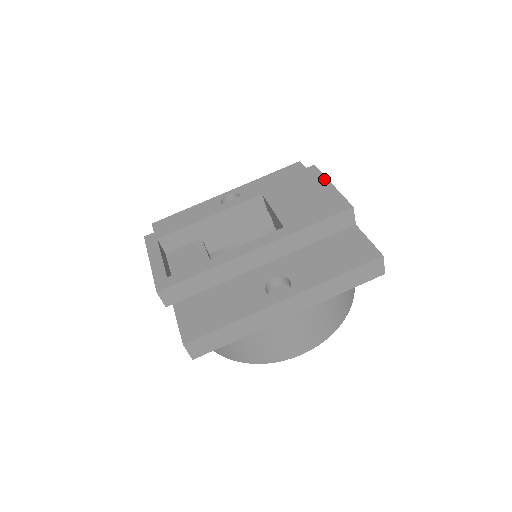
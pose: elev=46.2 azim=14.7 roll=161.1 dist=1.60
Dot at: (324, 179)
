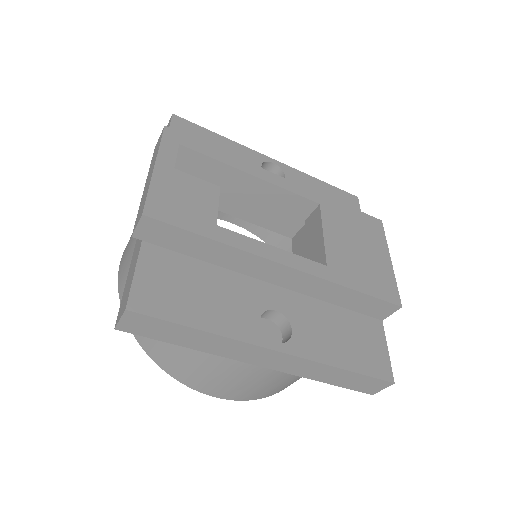
Dot at: (386, 247)
